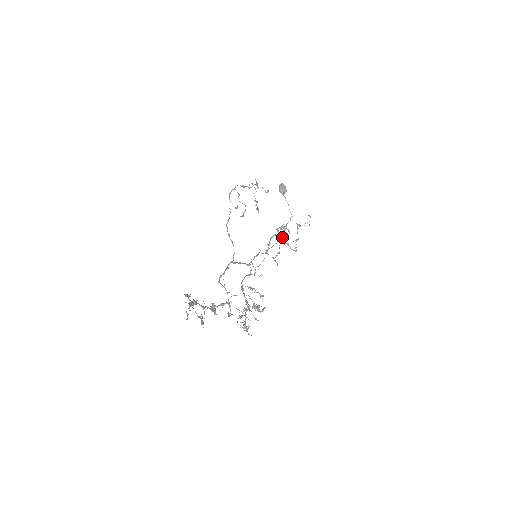
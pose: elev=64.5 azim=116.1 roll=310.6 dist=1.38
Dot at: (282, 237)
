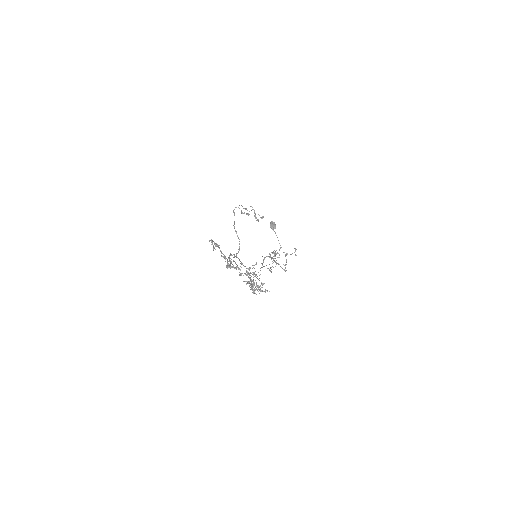
Dot at: occluded
